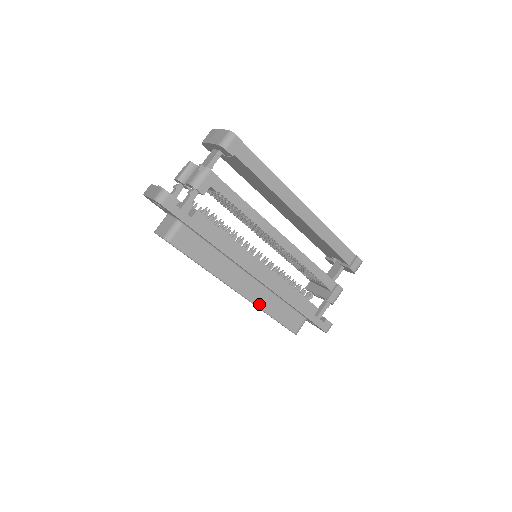
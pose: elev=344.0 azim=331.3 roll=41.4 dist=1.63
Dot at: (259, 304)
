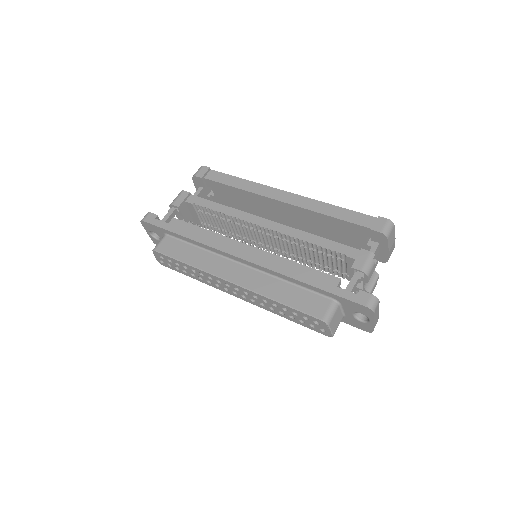
Dot at: (258, 290)
